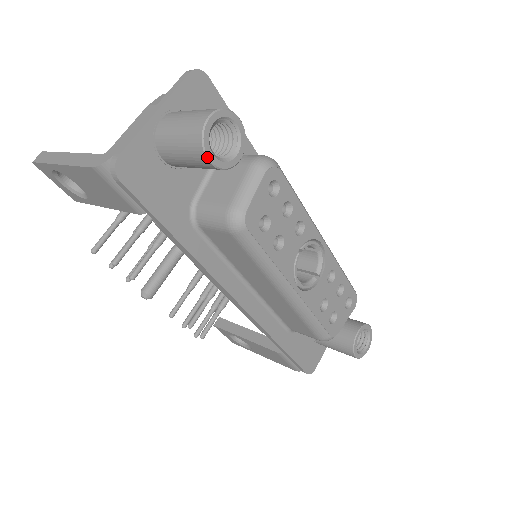
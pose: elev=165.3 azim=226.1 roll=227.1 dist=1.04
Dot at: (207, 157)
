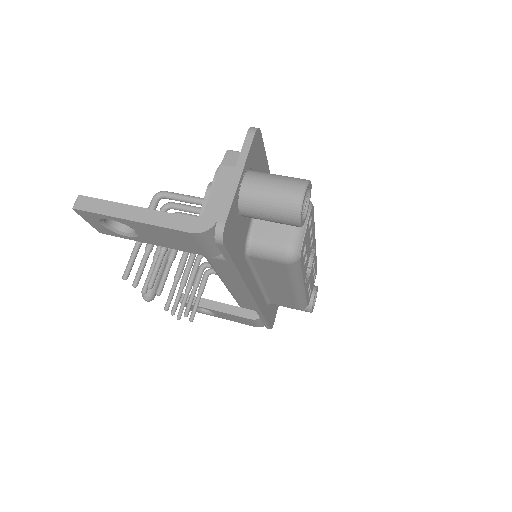
Dot at: (300, 223)
